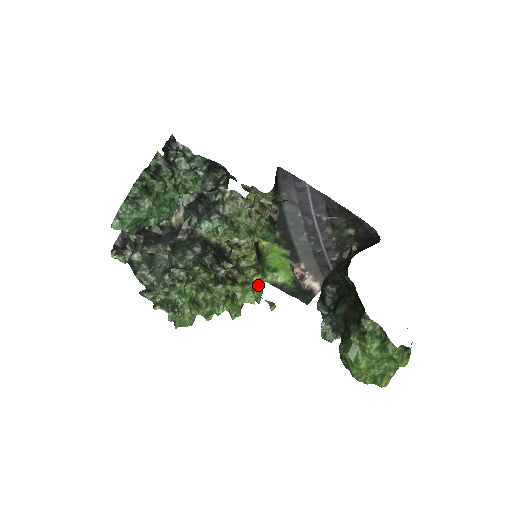
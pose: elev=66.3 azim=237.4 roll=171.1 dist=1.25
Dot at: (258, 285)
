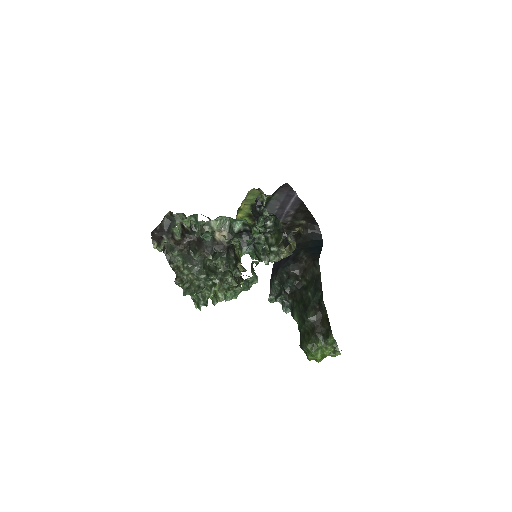
Dot at: occluded
